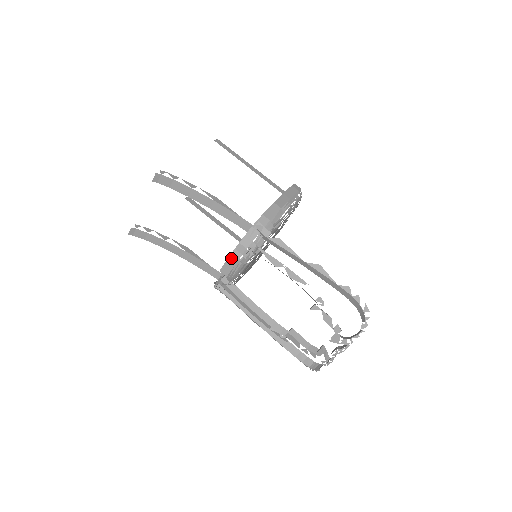
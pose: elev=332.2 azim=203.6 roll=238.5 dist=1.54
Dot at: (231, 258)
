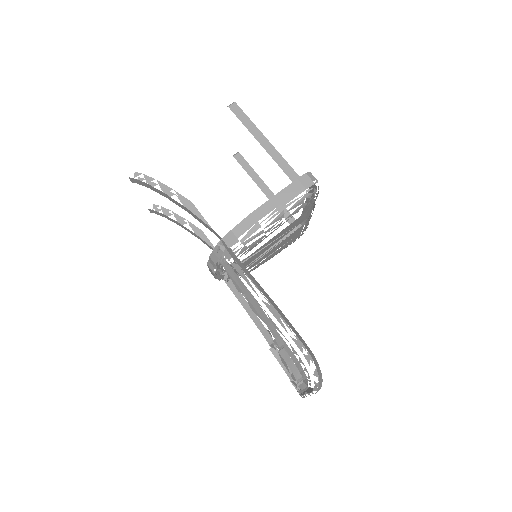
Dot at: (209, 267)
